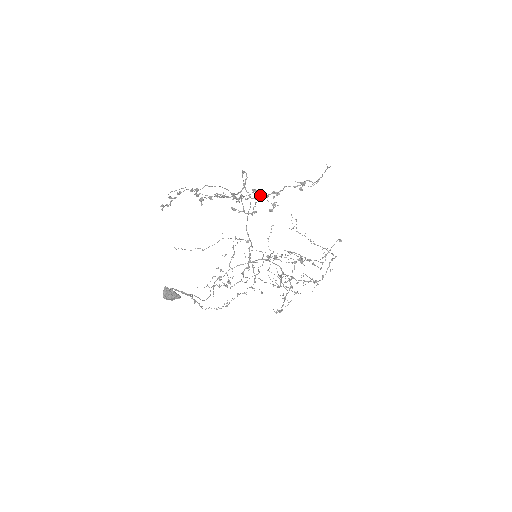
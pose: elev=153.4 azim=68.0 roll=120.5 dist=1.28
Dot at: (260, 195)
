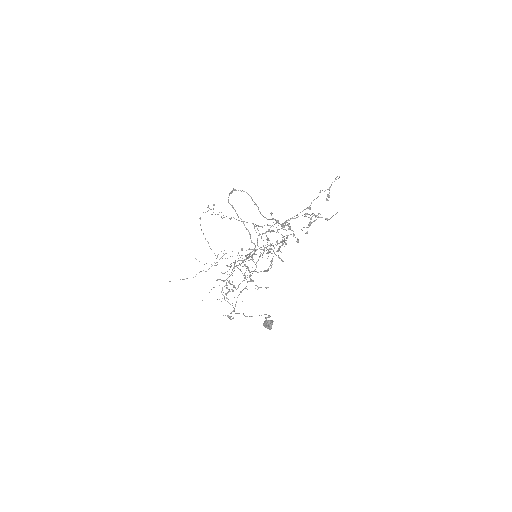
Dot at: (326, 219)
